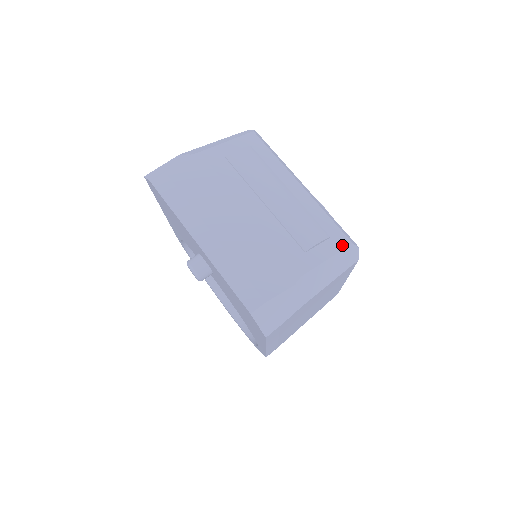
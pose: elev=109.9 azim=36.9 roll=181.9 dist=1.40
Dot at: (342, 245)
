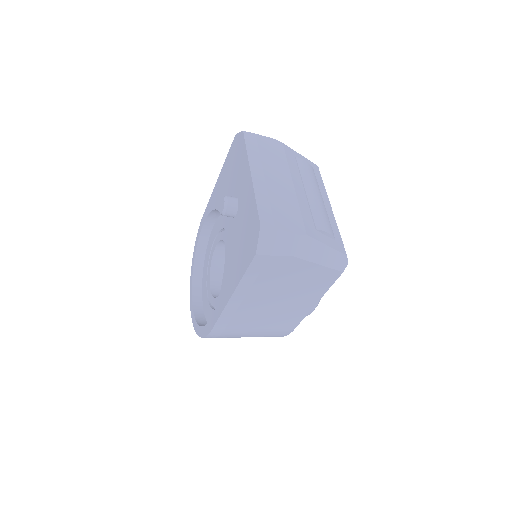
Dot at: (340, 249)
